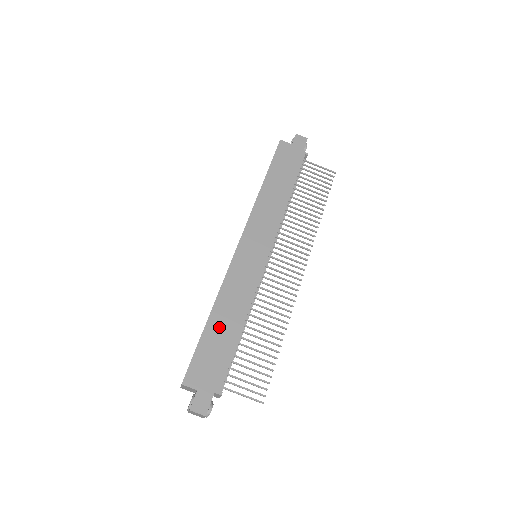
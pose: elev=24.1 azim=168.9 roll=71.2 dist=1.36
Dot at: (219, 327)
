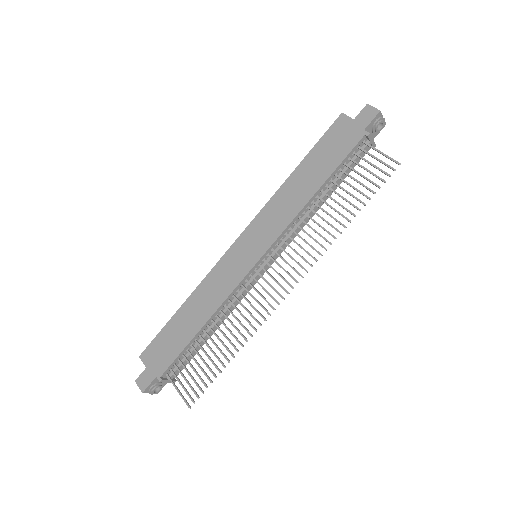
Dot at: (184, 319)
